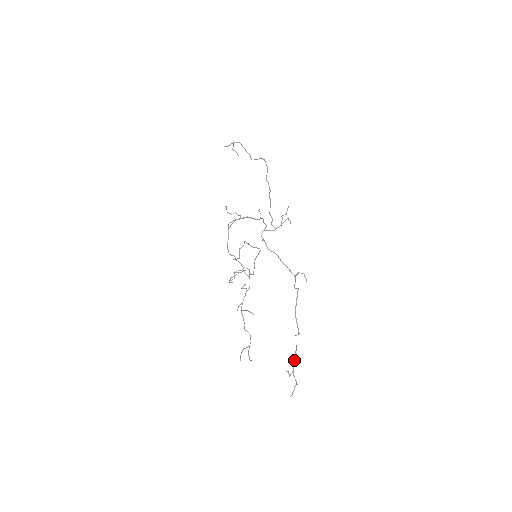
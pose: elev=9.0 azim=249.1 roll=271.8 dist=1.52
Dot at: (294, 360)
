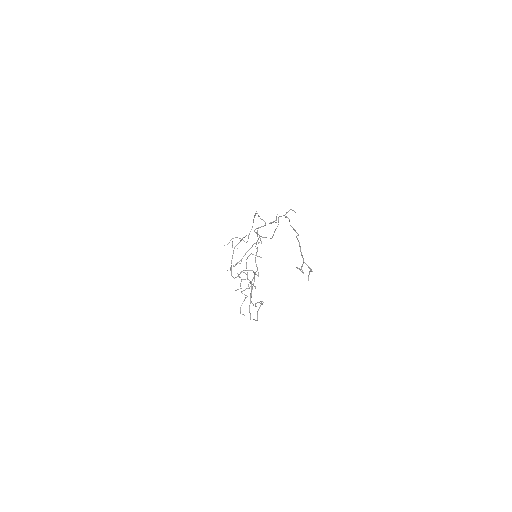
Dot at: (301, 254)
